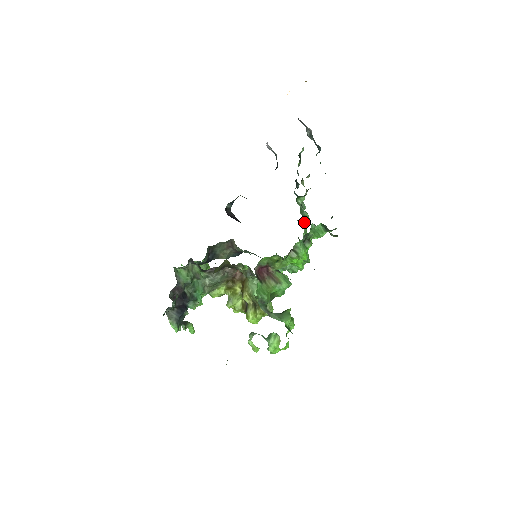
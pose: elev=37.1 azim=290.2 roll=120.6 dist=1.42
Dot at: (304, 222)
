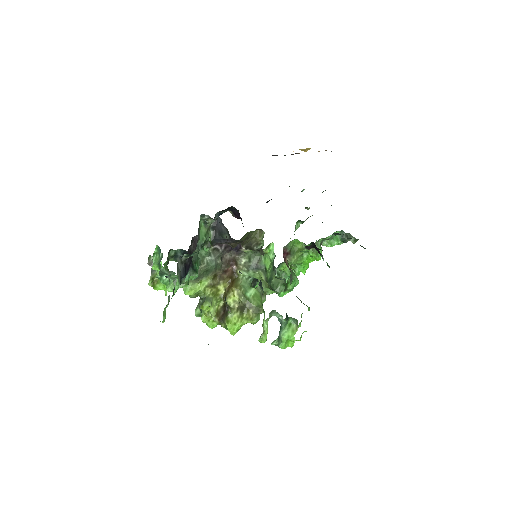
Dot at: occluded
